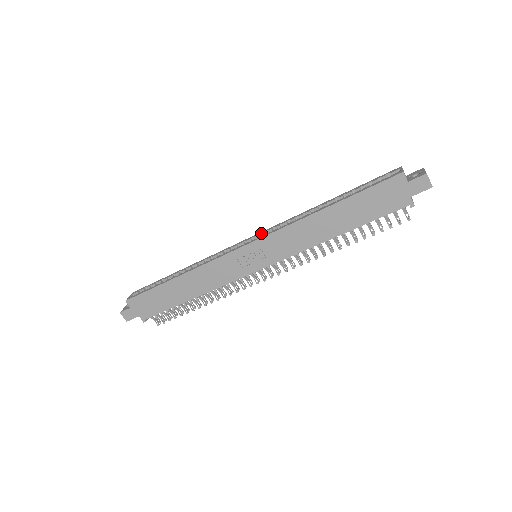
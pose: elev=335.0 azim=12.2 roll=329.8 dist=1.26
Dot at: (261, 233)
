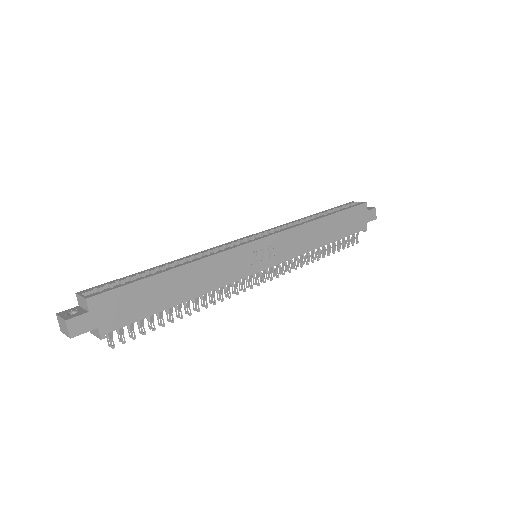
Dot at: (263, 232)
